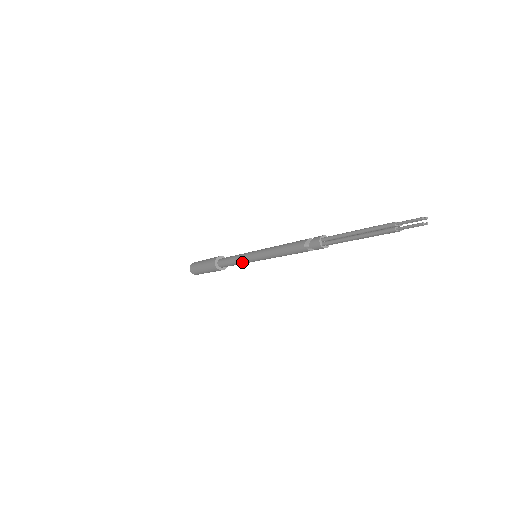
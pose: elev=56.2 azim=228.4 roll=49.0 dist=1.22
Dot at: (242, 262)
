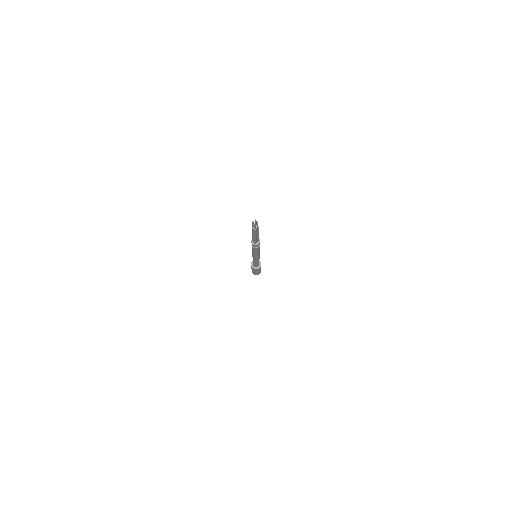
Dot at: (256, 262)
